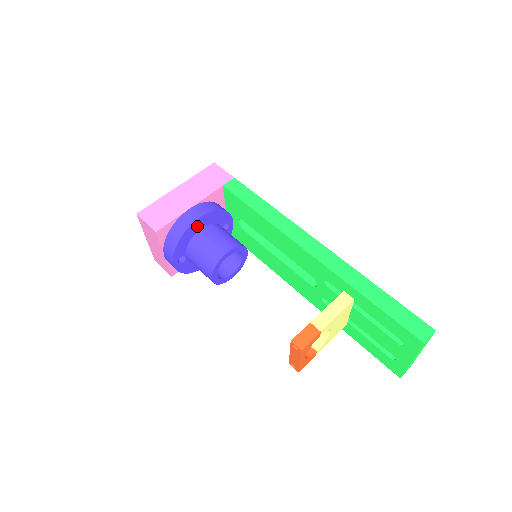
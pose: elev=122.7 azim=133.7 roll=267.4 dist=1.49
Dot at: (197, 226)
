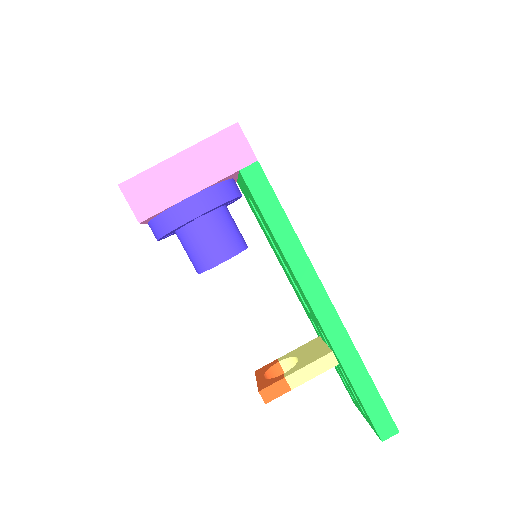
Dot at: occluded
